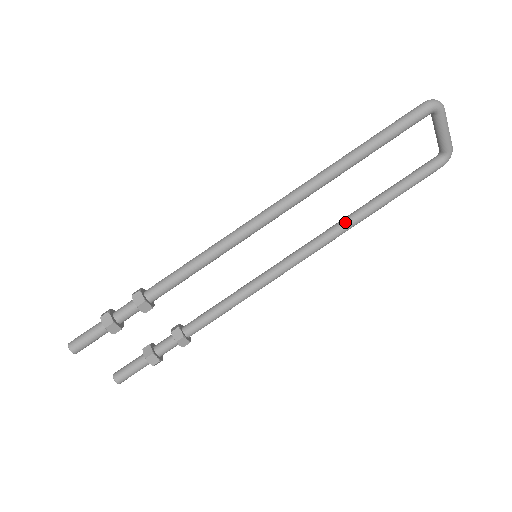
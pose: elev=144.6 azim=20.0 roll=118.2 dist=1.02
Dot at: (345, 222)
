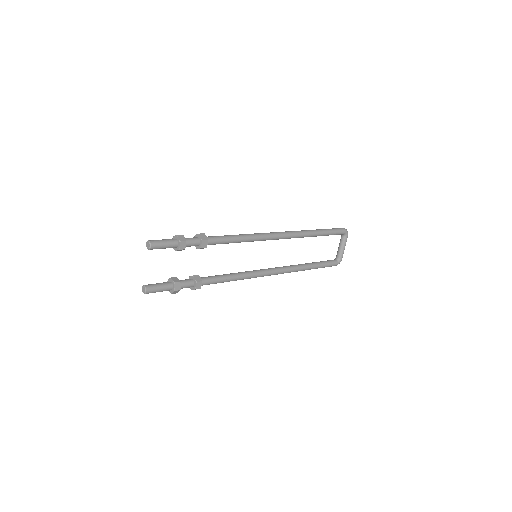
Dot at: (295, 266)
